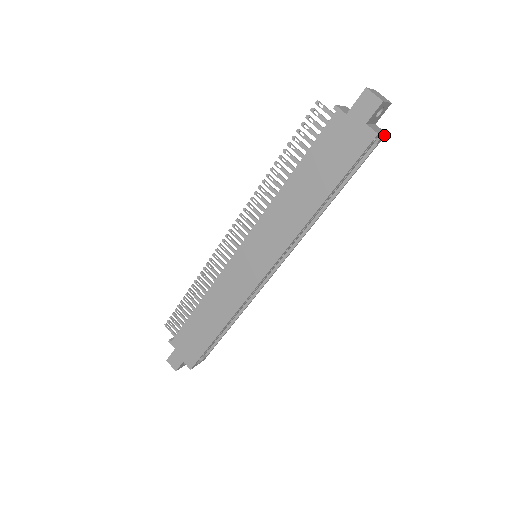
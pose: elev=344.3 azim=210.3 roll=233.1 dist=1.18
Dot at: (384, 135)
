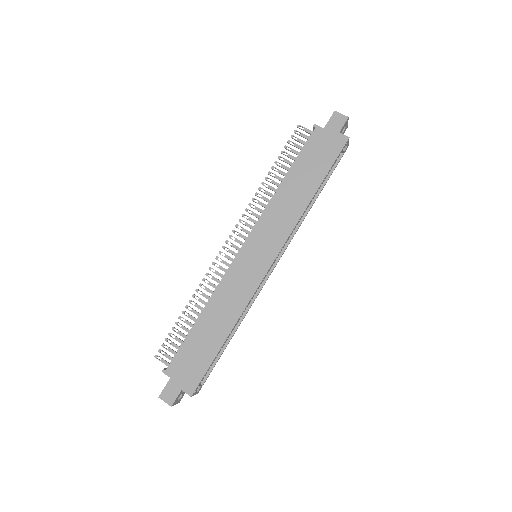
Dot at: (347, 147)
